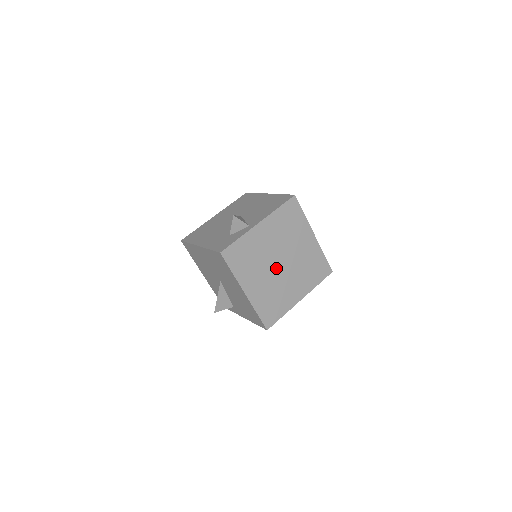
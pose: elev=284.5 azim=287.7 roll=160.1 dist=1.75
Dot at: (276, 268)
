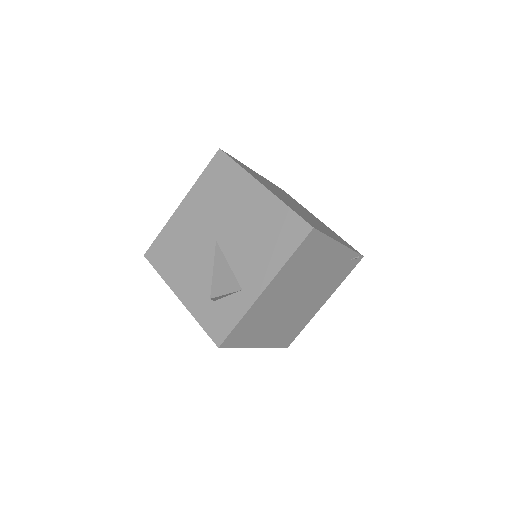
Dot at: occluded
